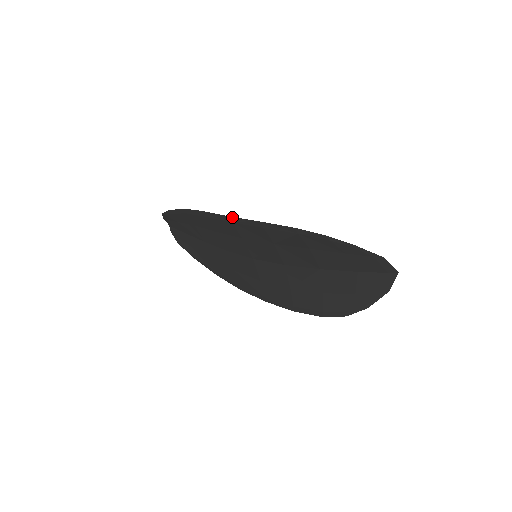
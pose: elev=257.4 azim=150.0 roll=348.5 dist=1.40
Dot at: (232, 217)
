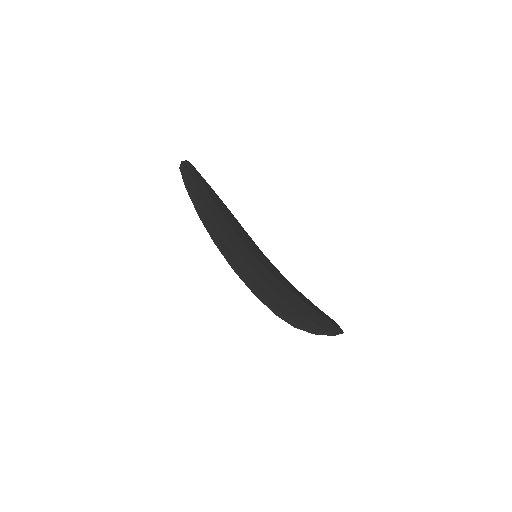
Dot at: (234, 271)
